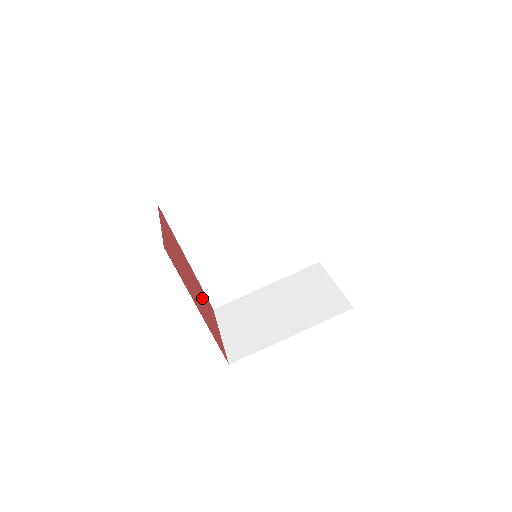
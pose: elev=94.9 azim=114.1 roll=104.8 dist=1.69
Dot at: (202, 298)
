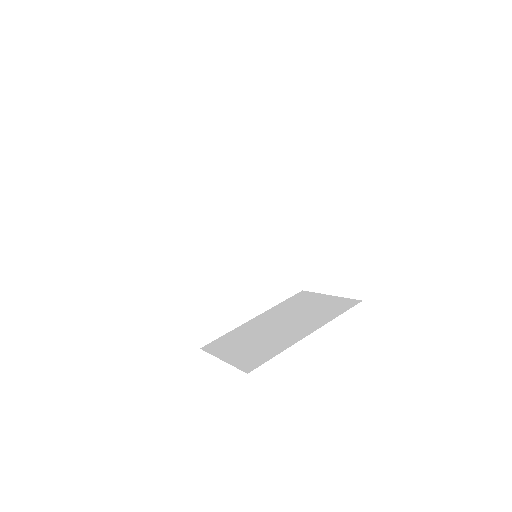
Dot at: occluded
